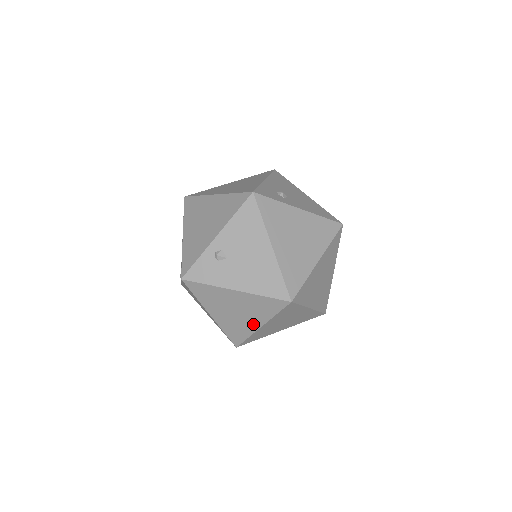
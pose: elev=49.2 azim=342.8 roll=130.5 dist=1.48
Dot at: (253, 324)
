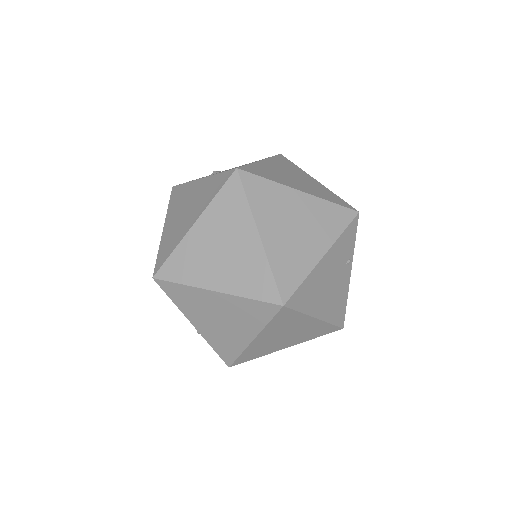
Dot at: (189, 224)
